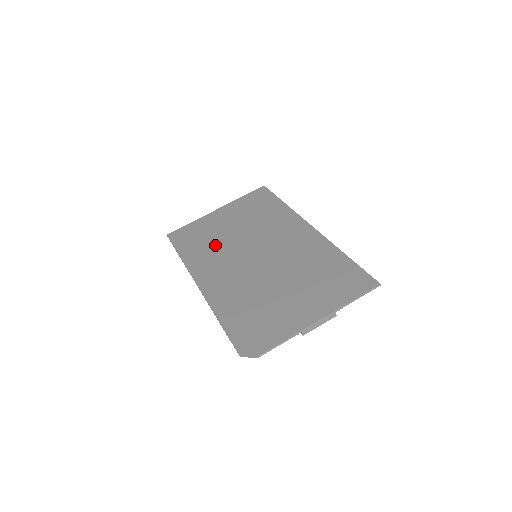
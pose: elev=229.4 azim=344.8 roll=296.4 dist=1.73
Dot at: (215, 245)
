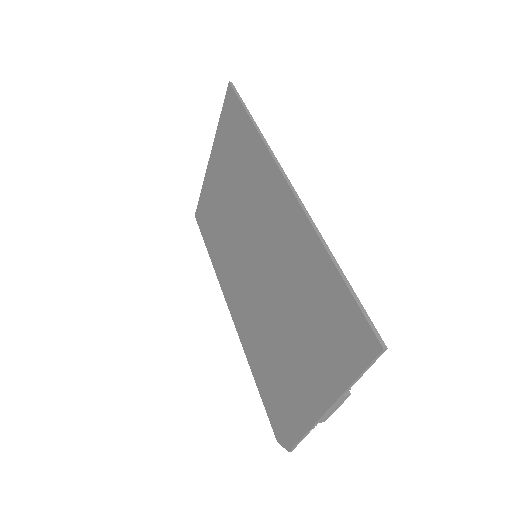
Dot at: (224, 236)
